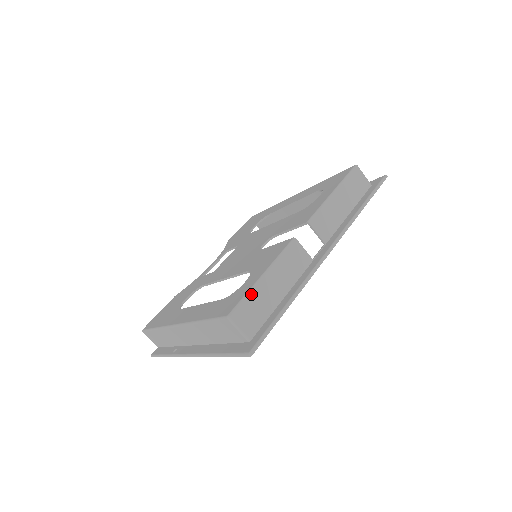
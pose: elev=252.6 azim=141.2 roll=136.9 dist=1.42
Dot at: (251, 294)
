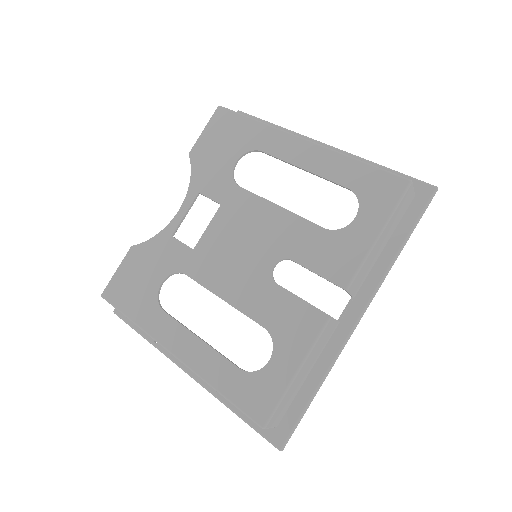
Dot at: (284, 397)
